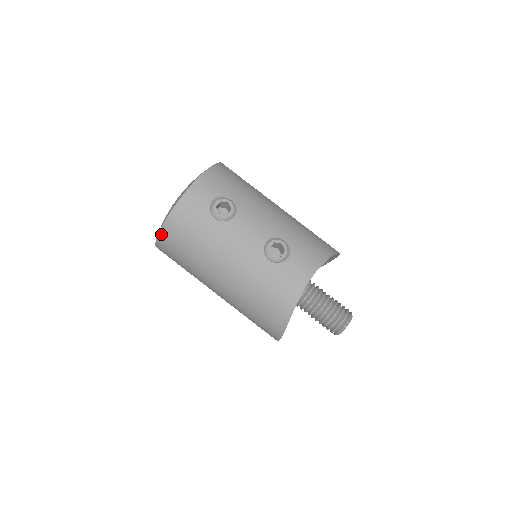
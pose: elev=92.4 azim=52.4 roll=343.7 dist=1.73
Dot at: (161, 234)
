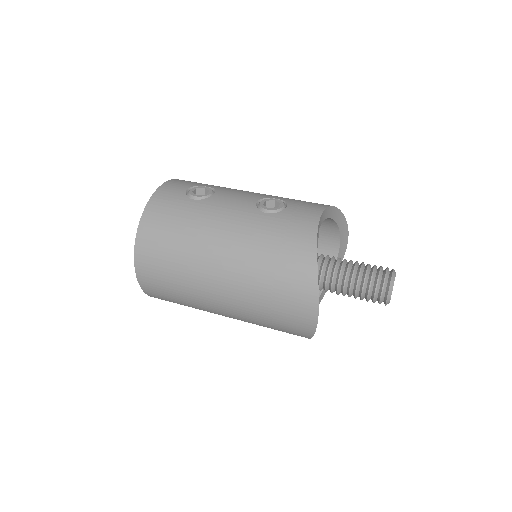
Dot at: (138, 243)
